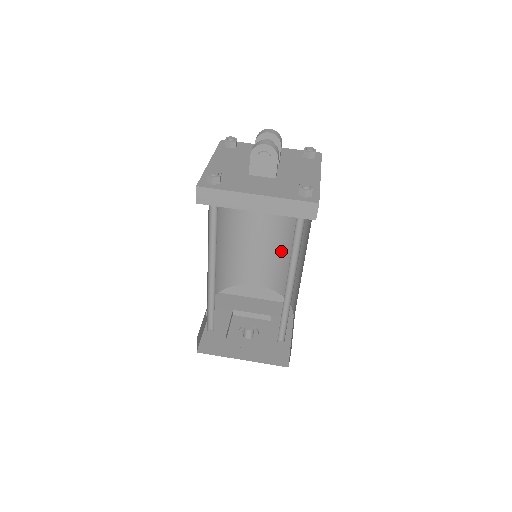
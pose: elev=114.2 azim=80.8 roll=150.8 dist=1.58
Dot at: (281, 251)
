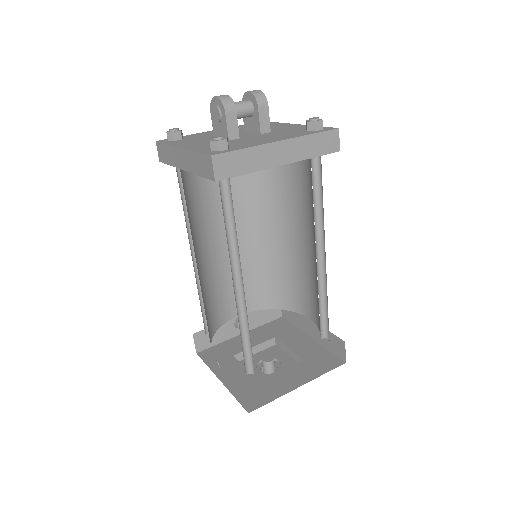
Dot at: (316, 271)
